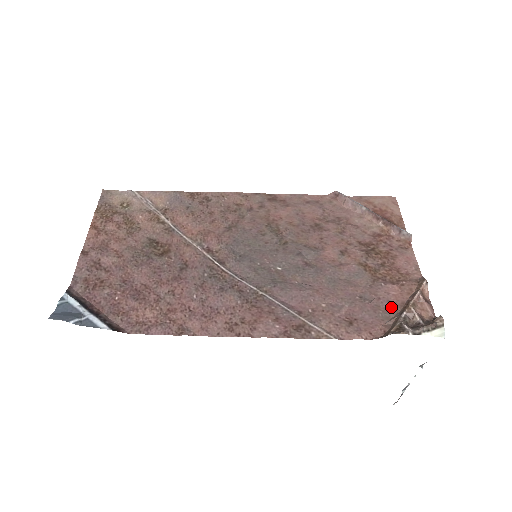
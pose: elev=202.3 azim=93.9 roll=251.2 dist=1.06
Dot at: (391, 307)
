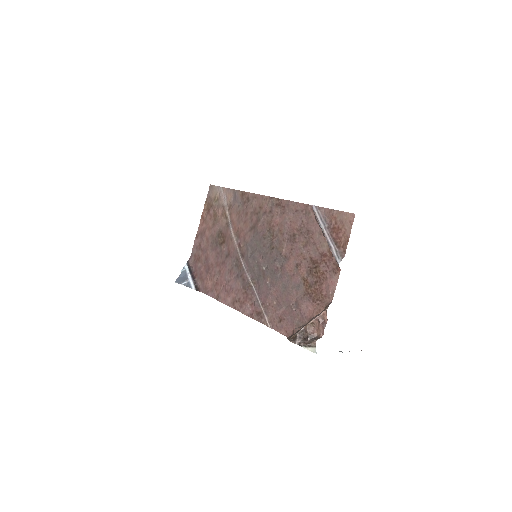
Dot at: (303, 319)
